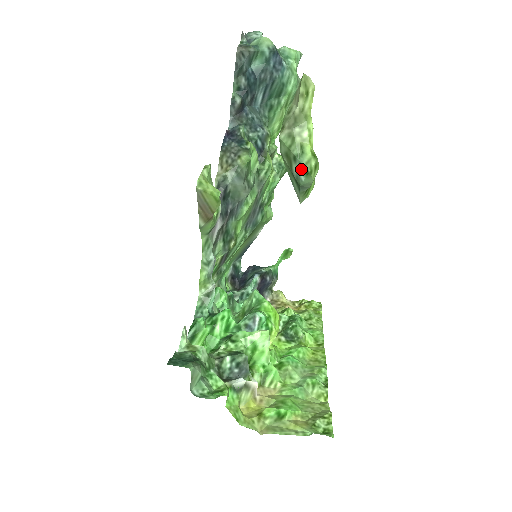
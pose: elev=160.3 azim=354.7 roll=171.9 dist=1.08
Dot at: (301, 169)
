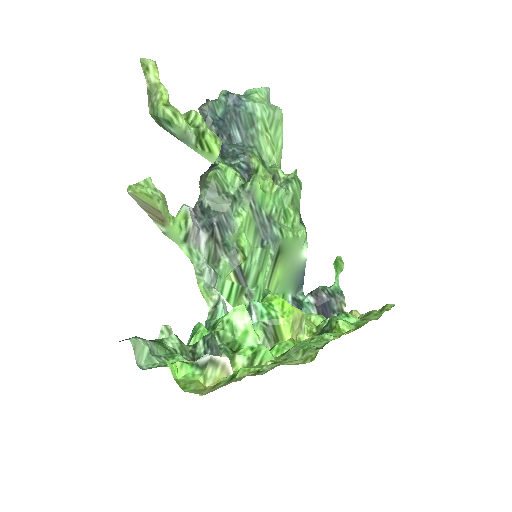
Dot at: (165, 123)
